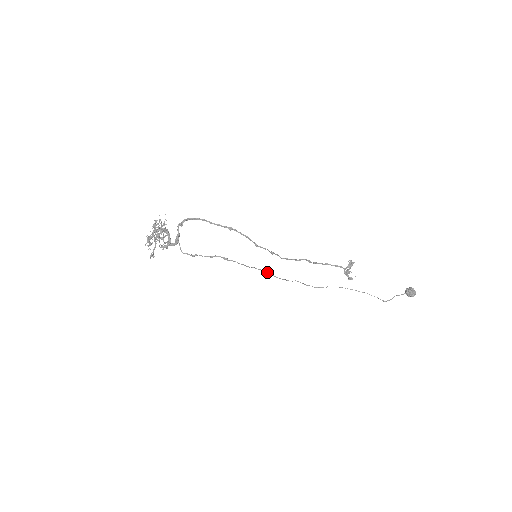
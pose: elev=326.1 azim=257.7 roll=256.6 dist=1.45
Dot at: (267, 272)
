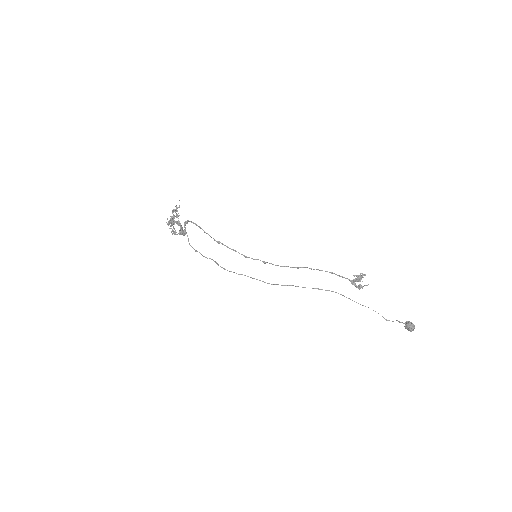
Dot at: occluded
